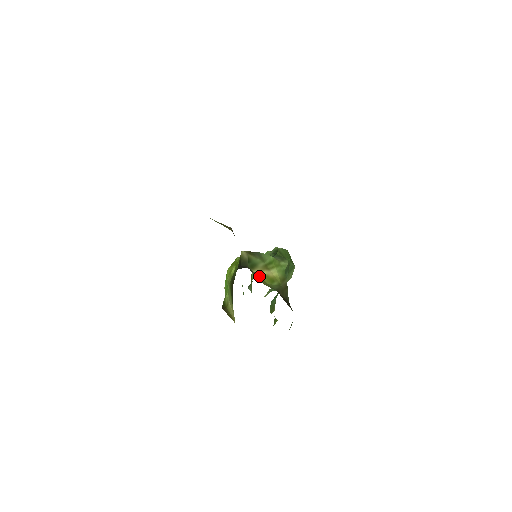
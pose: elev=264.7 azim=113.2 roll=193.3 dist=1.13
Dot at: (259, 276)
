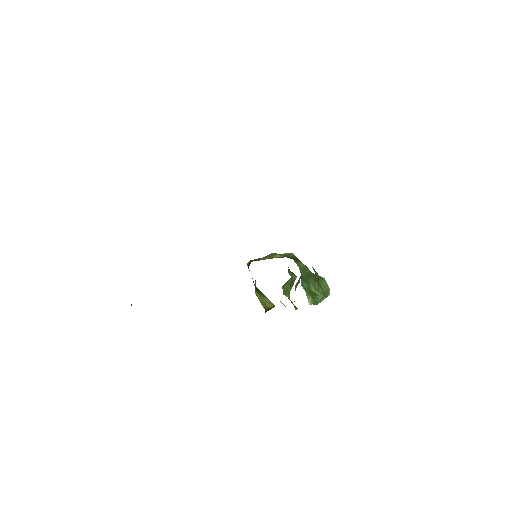
Dot at: occluded
